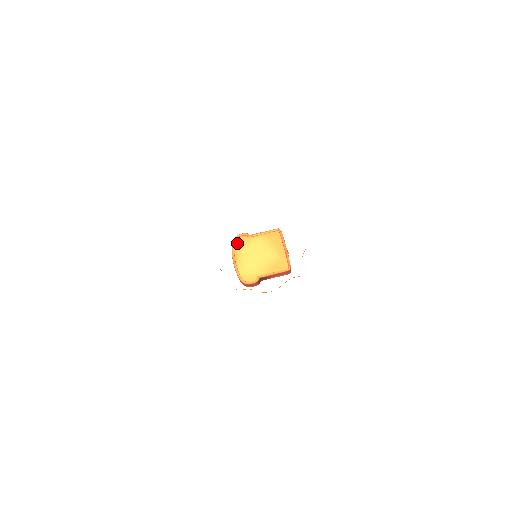
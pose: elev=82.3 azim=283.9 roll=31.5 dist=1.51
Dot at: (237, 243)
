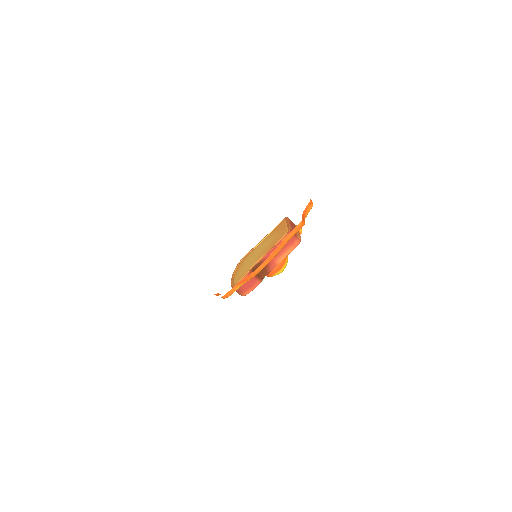
Dot at: (240, 263)
